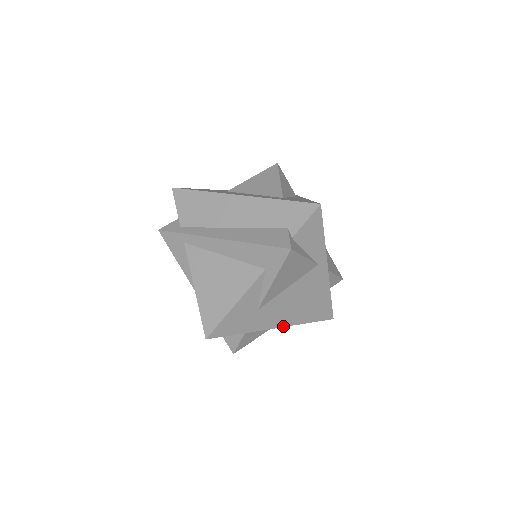
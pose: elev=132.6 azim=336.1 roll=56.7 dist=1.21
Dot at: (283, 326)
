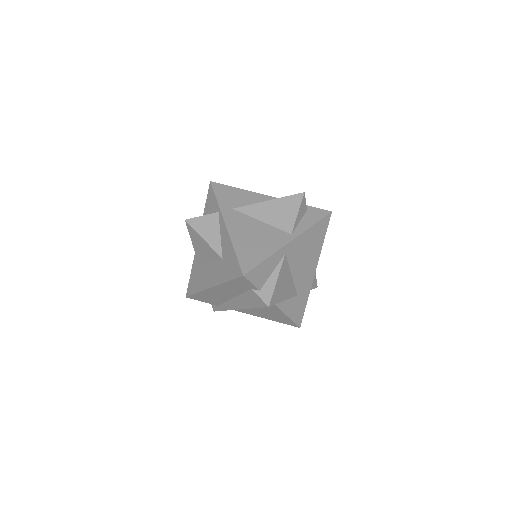
Dot at: occluded
